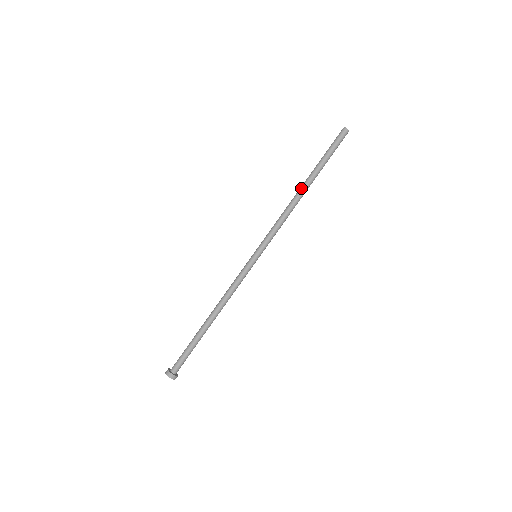
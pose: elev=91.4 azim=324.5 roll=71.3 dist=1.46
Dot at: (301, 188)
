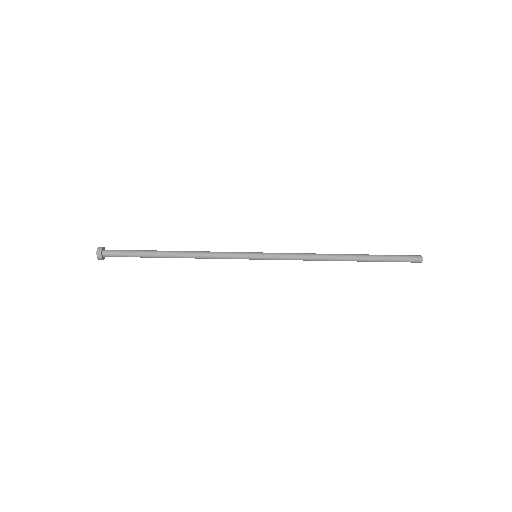
Dot at: occluded
